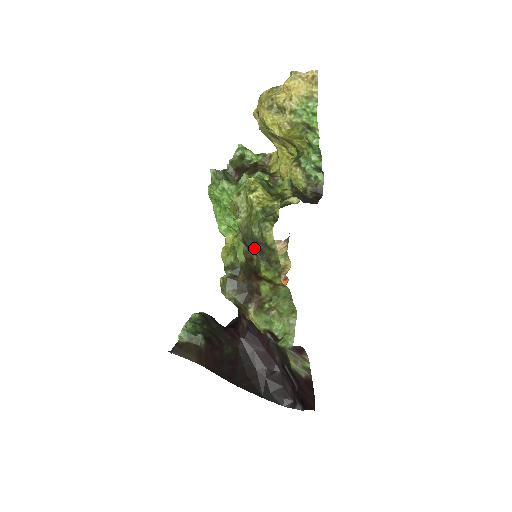
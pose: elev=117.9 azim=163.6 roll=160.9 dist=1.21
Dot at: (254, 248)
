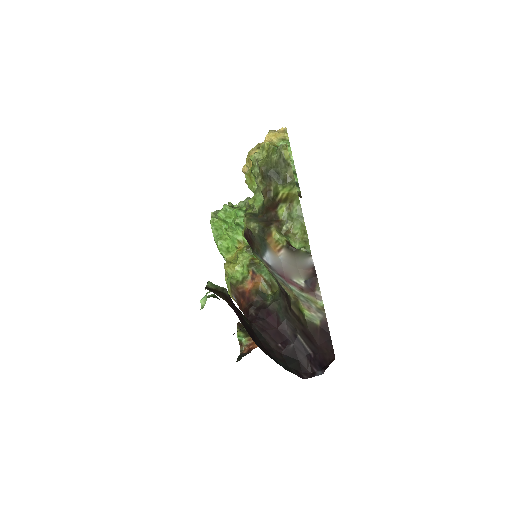
Dot at: (273, 175)
